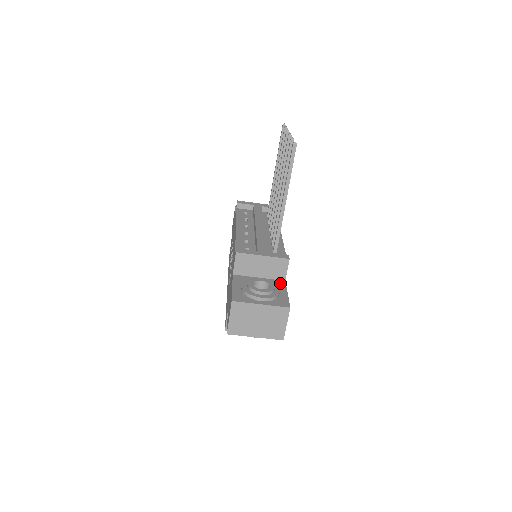
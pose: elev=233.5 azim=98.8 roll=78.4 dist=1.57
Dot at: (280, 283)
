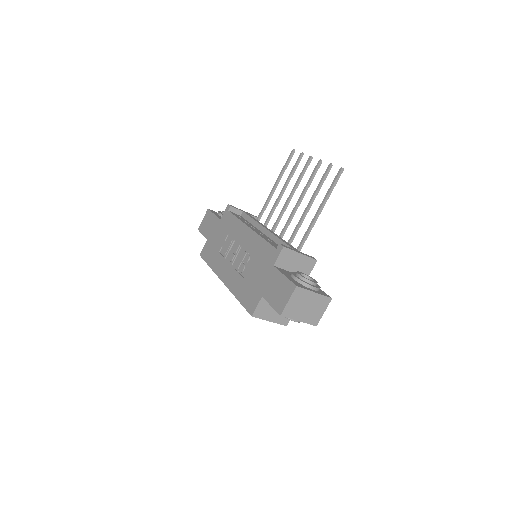
Dot at: occluded
